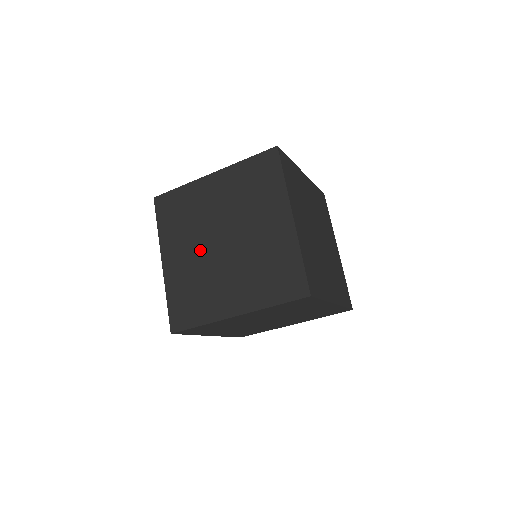
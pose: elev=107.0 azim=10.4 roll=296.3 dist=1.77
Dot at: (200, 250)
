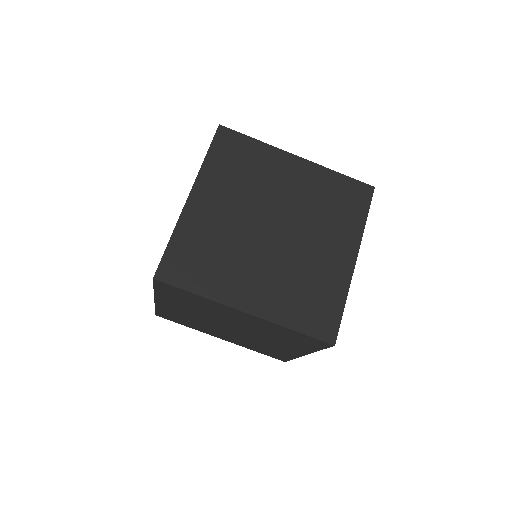
Dot at: (228, 333)
